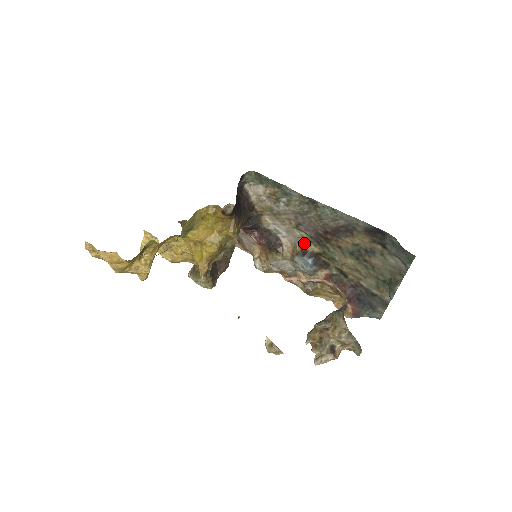
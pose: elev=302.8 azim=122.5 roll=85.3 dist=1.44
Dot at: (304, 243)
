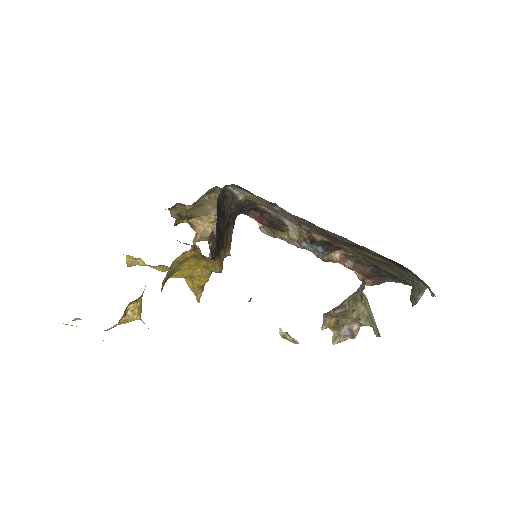
Dot at: occluded
